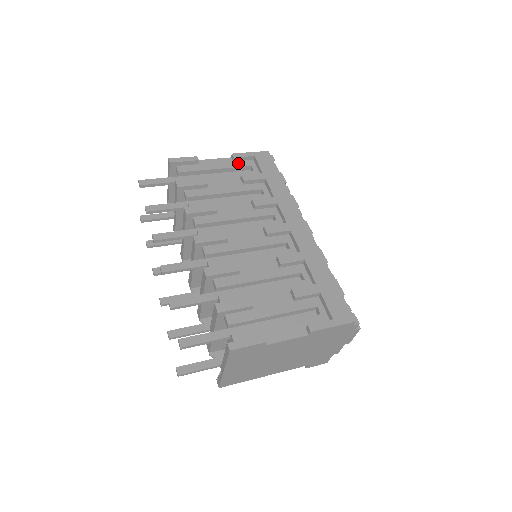
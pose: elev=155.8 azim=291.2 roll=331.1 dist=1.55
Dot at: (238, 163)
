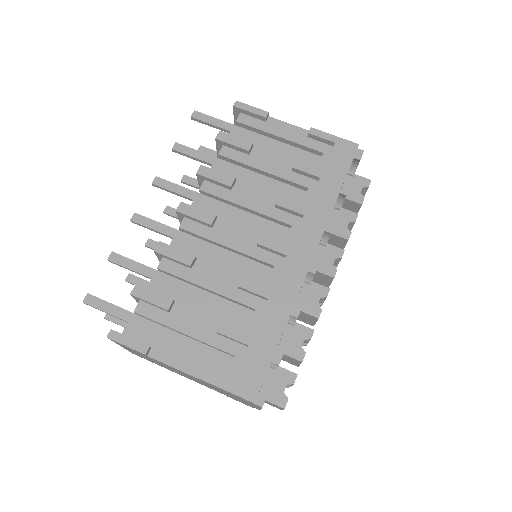
Dot at: (311, 142)
